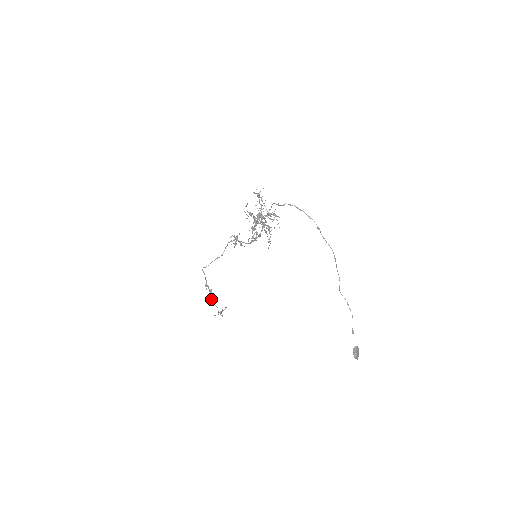
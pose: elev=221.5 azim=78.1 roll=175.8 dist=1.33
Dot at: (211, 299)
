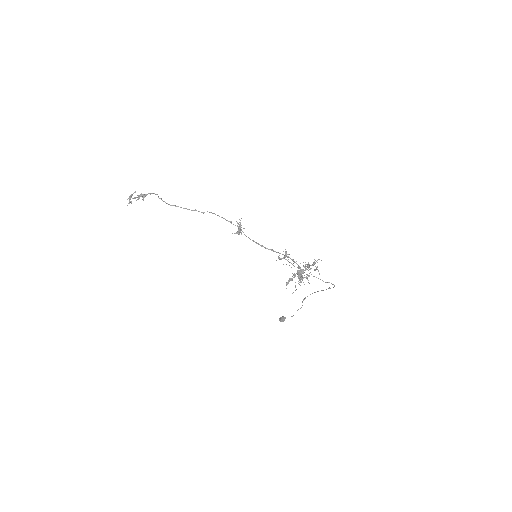
Dot at: occluded
